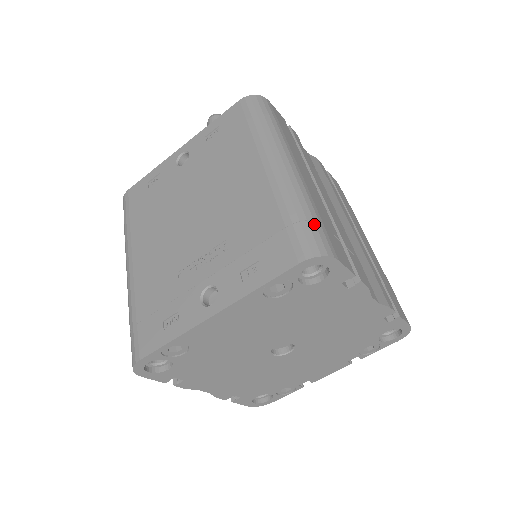
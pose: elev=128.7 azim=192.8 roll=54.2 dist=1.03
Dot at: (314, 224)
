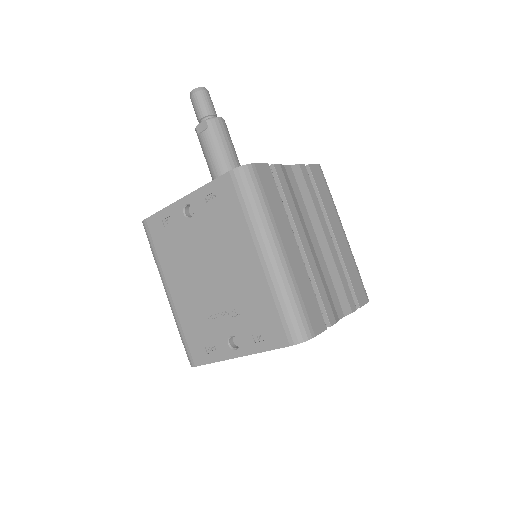
Dot at: (298, 314)
